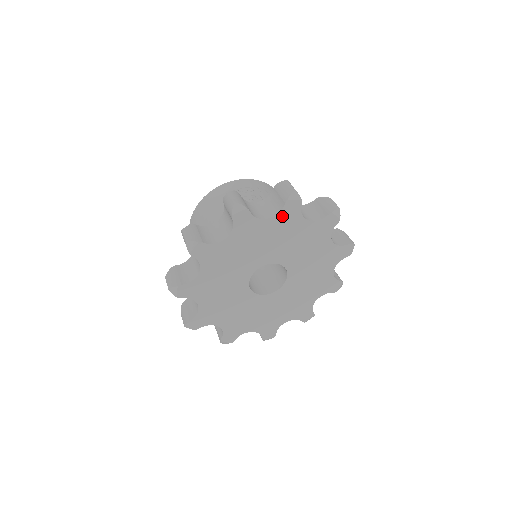
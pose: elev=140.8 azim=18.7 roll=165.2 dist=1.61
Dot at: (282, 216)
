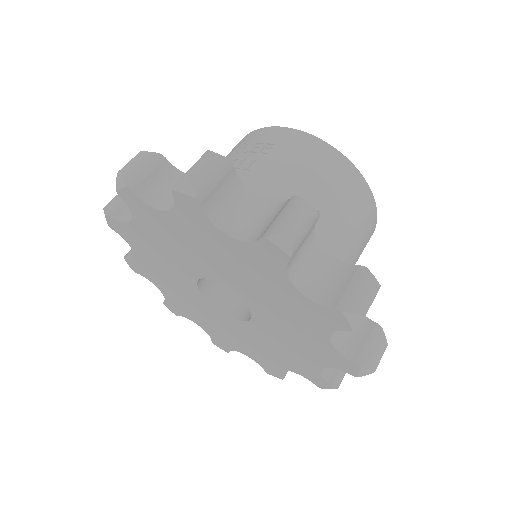
Dot at: (137, 214)
